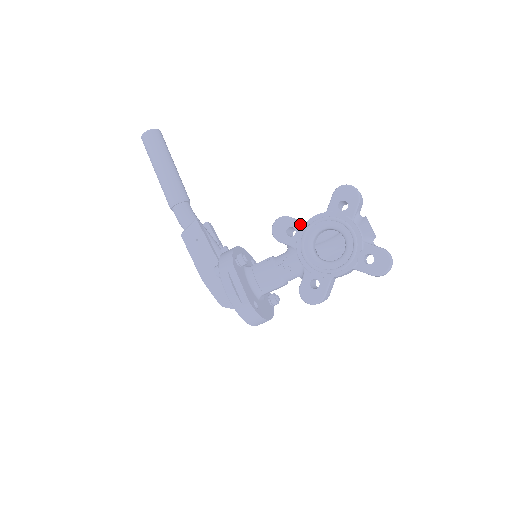
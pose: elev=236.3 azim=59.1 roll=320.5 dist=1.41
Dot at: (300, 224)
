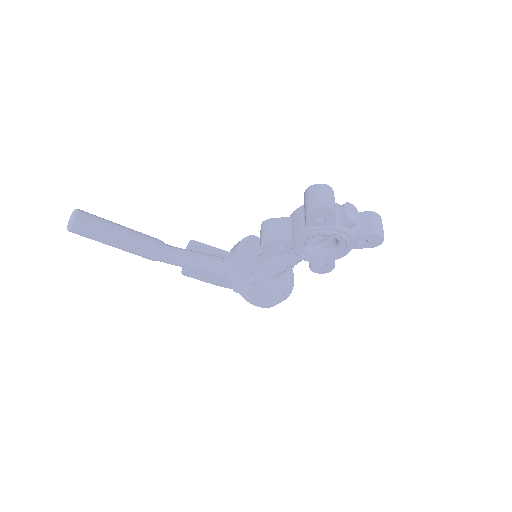
Dot at: (286, 241)
